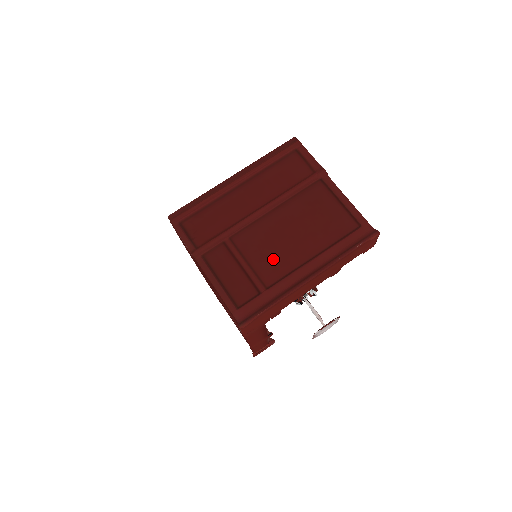
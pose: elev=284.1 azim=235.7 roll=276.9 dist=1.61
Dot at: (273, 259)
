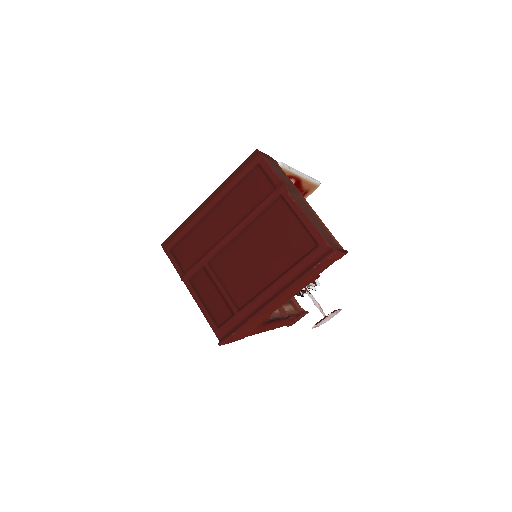
Dot at: (243, 282)
